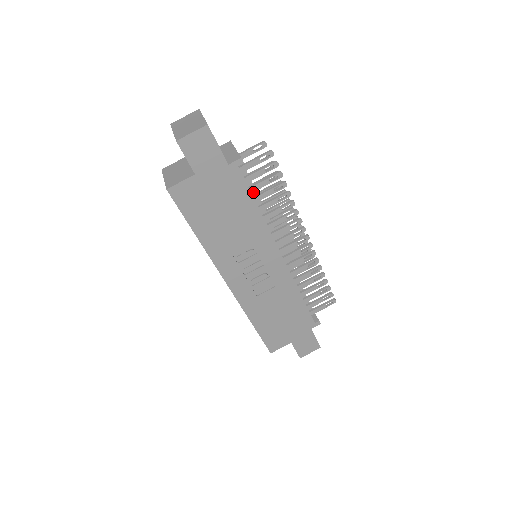
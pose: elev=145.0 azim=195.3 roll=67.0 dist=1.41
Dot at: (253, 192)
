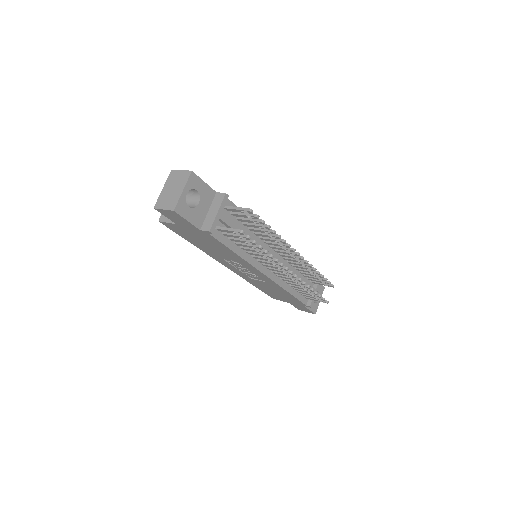
Dot at: occluded
